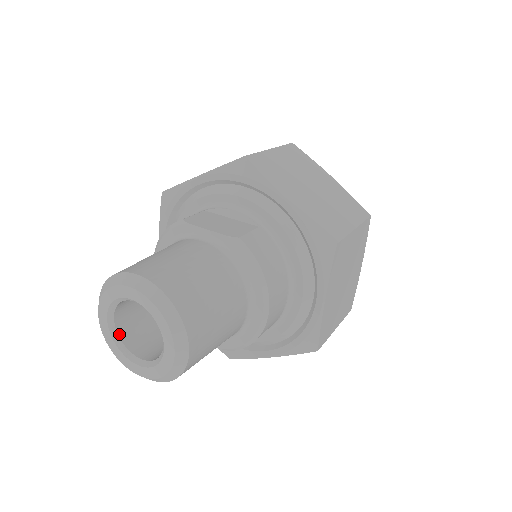
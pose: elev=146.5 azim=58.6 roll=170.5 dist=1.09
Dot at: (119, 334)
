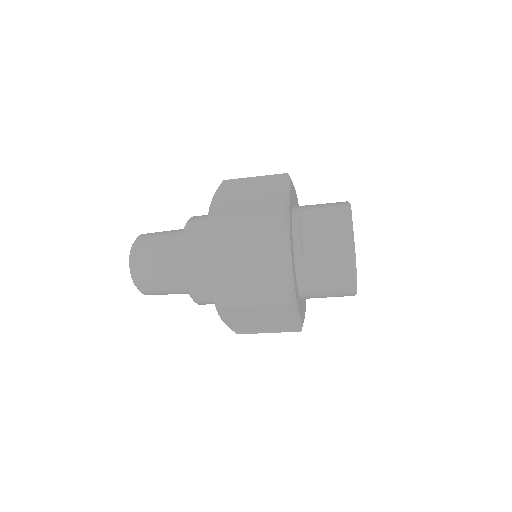
Dot at: occluded
